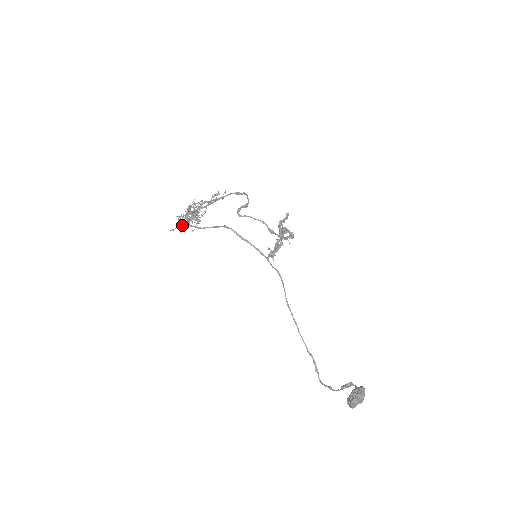
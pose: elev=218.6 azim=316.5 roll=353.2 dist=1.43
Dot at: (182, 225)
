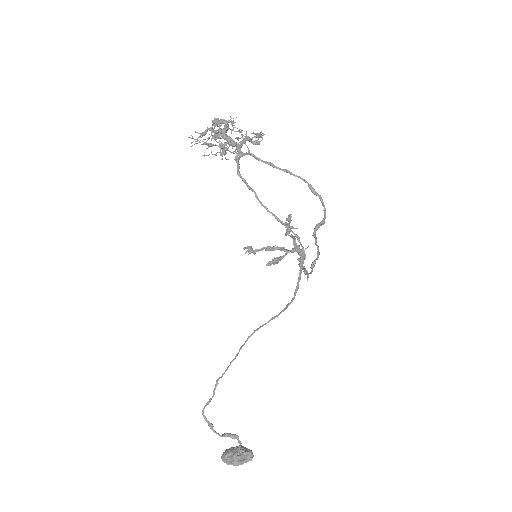
Dot at: (209, 145)
